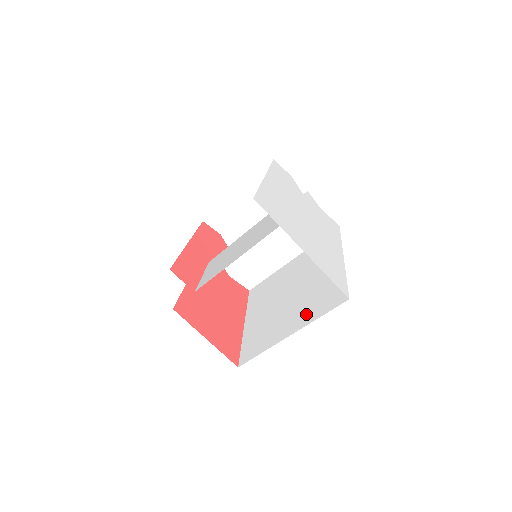
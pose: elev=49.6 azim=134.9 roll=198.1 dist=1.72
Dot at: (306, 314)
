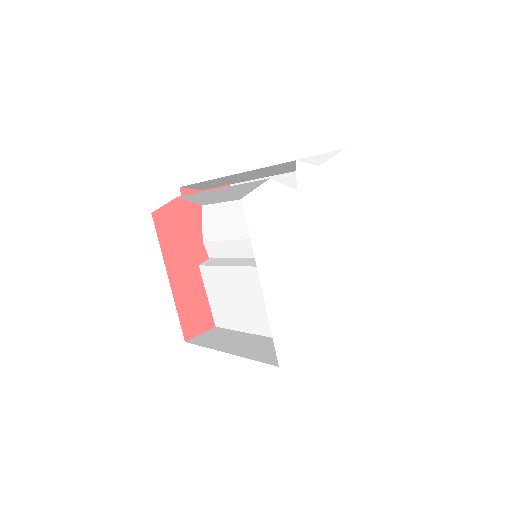
Dot at: occluded
